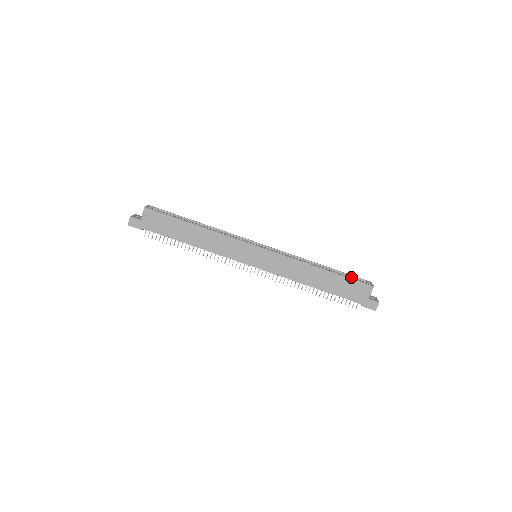
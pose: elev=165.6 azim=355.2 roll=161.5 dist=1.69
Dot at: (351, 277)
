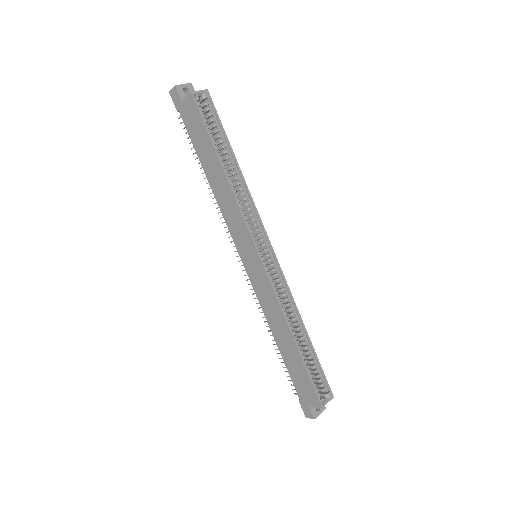
Dot at: (320, 373)
